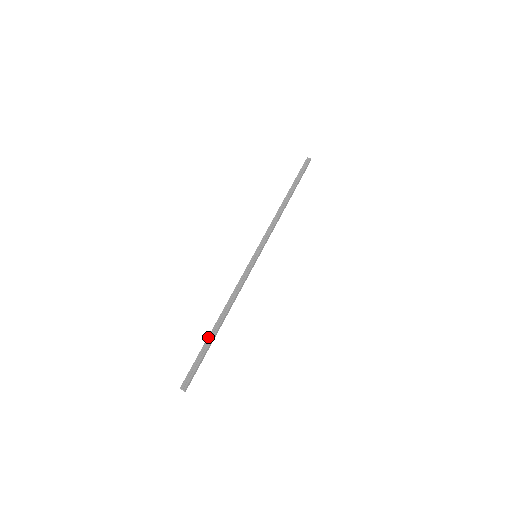
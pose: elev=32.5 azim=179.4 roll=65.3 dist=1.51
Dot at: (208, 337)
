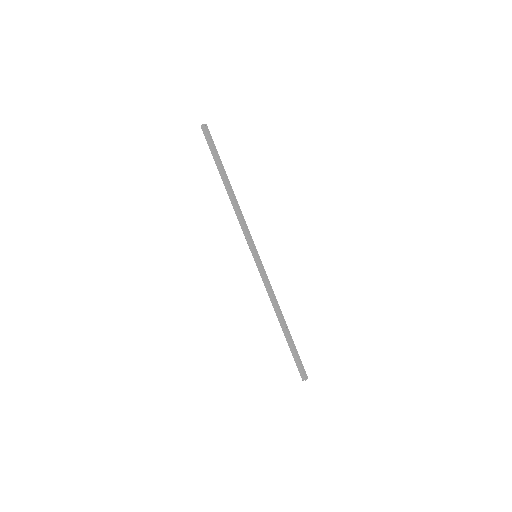
Dot at: (286, 340)
